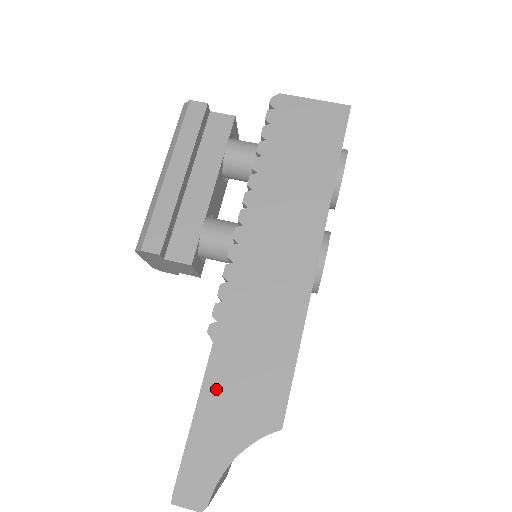
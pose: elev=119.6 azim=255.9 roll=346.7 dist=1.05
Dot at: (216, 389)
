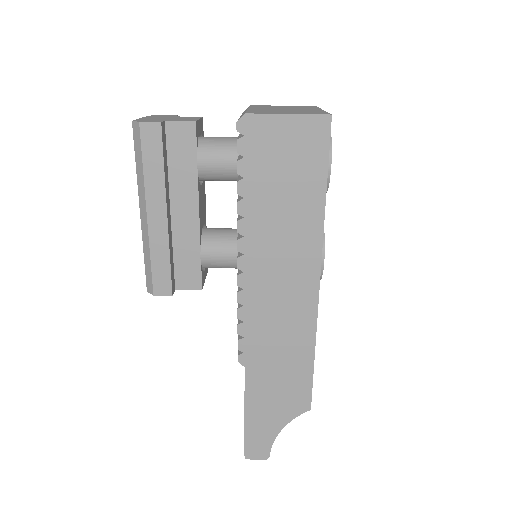
Dot at: (256, 396)
